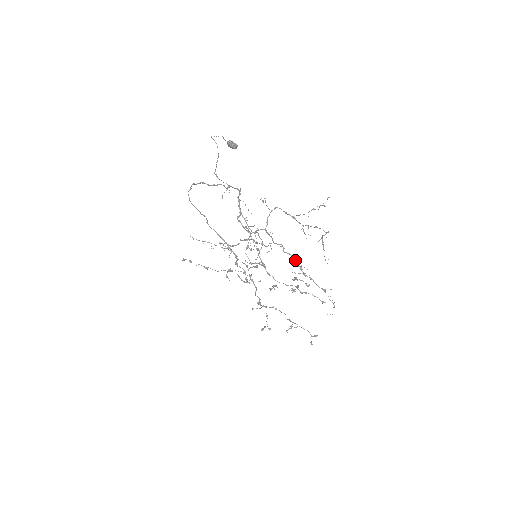
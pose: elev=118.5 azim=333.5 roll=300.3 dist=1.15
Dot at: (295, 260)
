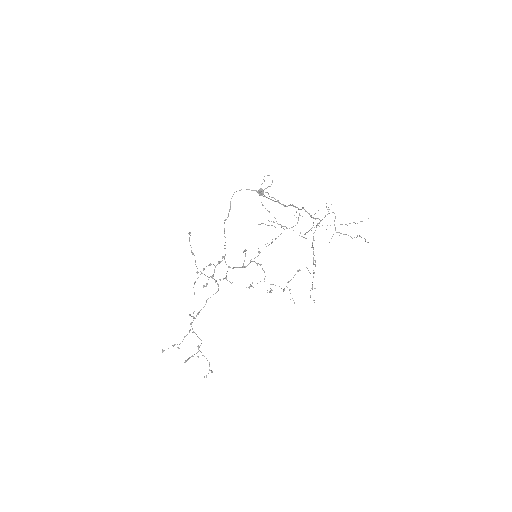
Dot at: occluded
